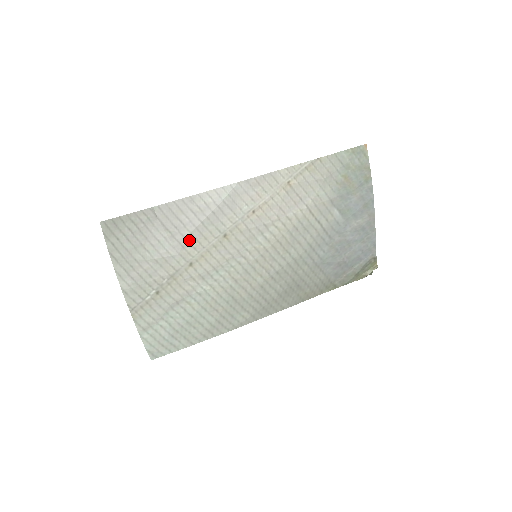
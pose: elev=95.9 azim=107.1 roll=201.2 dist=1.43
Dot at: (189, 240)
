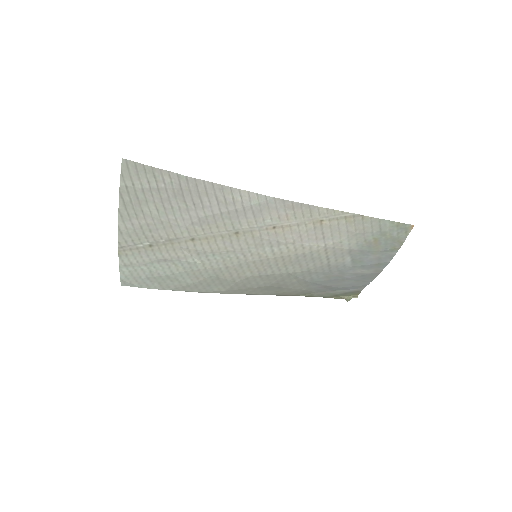
Dot at: (201, 221)
